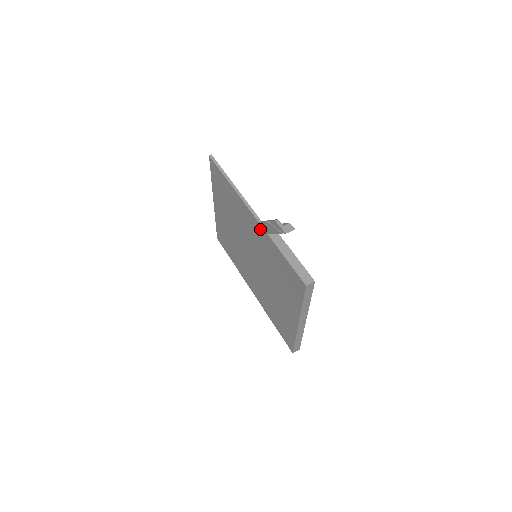
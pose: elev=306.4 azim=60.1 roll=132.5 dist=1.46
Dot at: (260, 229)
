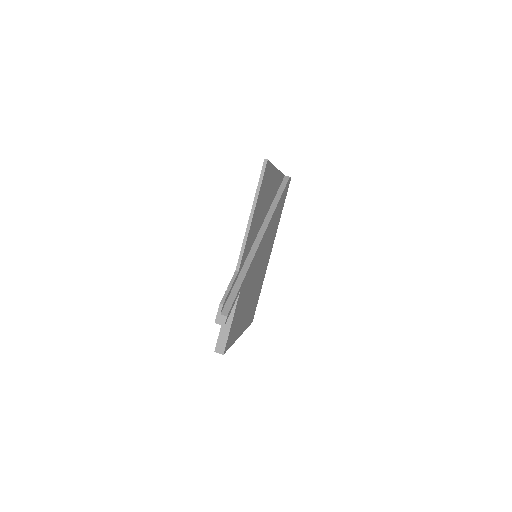
Dot at: occluded
